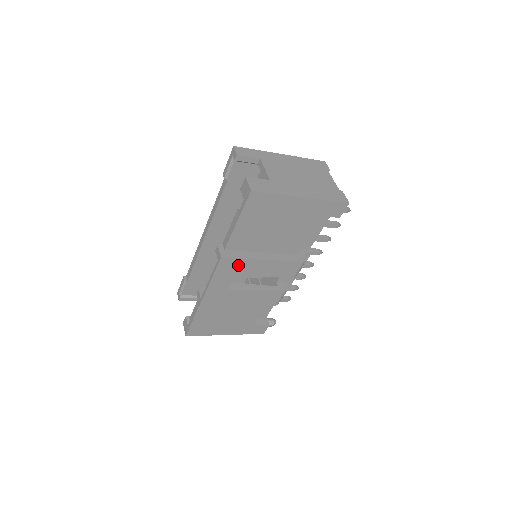
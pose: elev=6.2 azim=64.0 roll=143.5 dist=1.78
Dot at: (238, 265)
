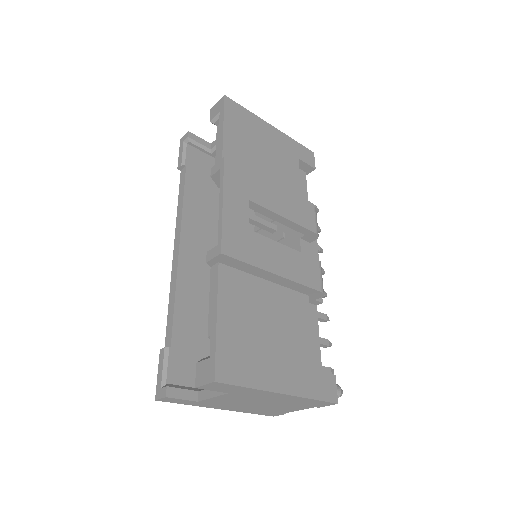
Dot at: (247, 181)
